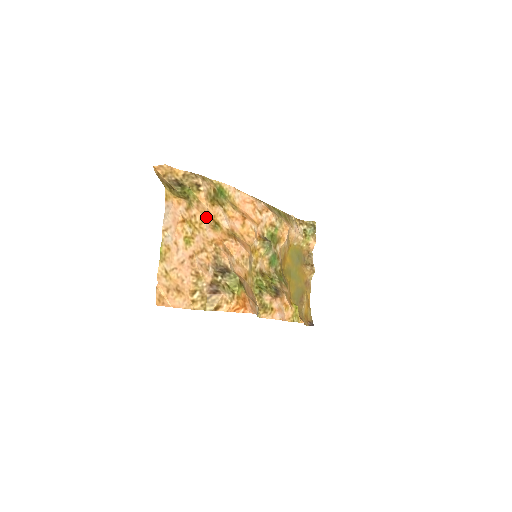
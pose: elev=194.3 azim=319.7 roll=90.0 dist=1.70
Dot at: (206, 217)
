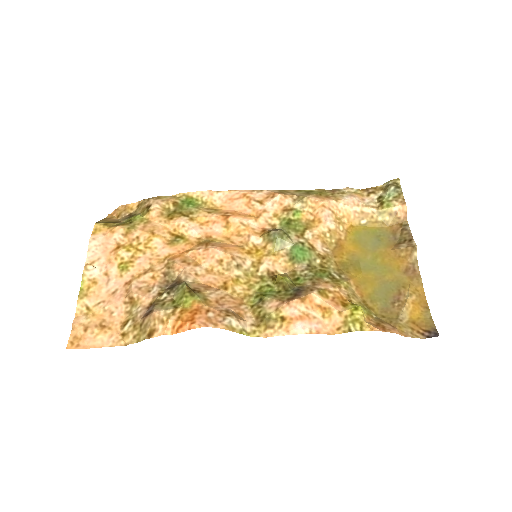
Dot at: (155, 234)
